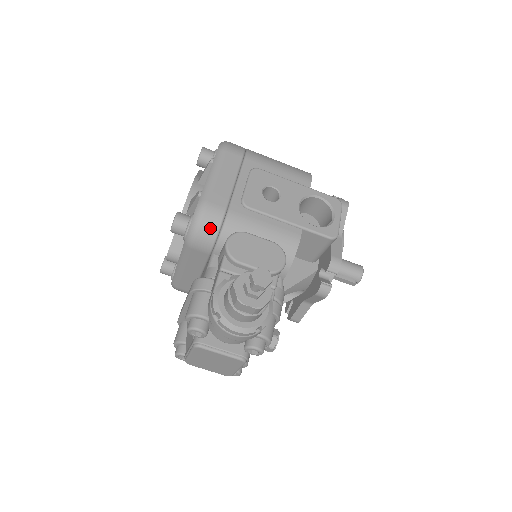
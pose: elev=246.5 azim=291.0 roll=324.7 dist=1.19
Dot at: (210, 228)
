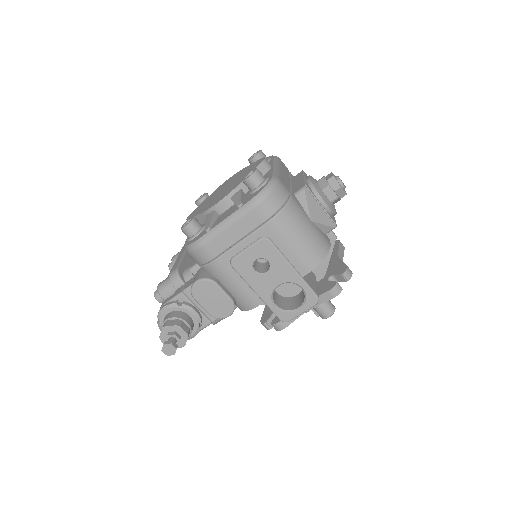
Dot at: (197, 259)
